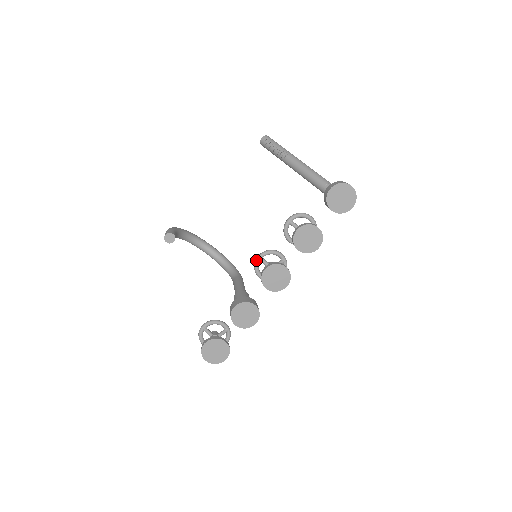
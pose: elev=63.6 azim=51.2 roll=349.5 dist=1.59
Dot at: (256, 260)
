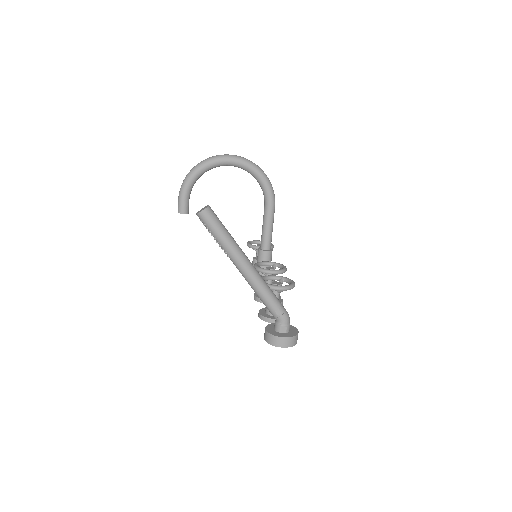
Dot at: occluded
